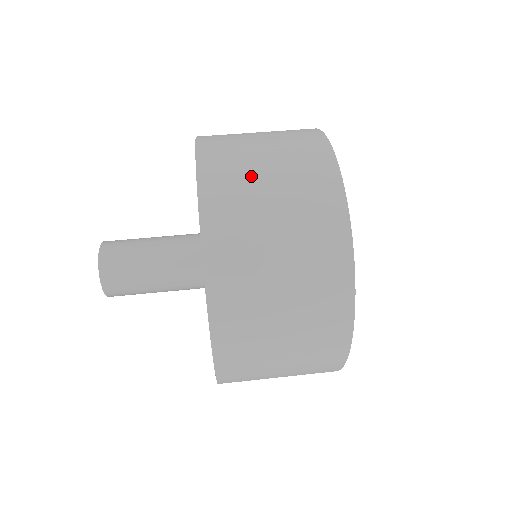
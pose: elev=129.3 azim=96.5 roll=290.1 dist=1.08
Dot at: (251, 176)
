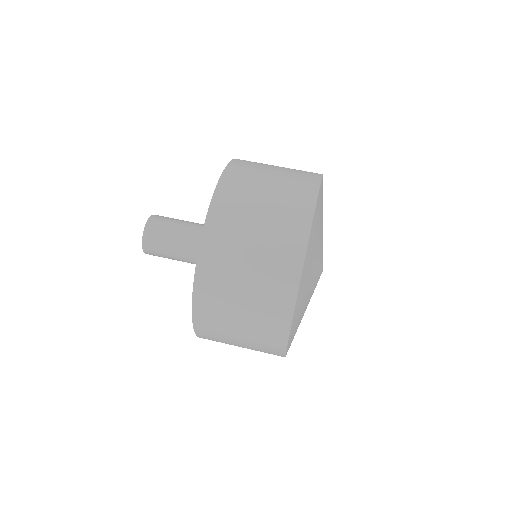
Dot at: (257, 182)
